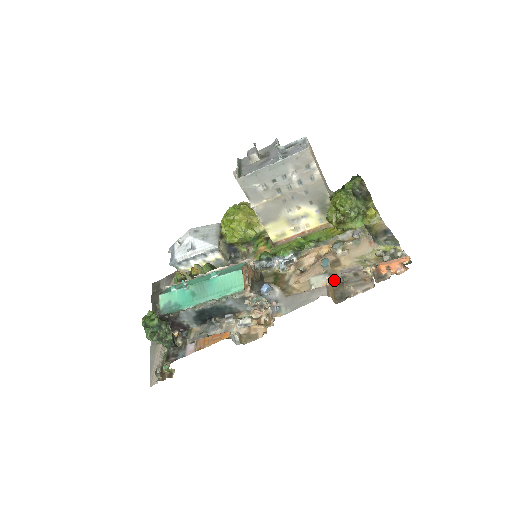
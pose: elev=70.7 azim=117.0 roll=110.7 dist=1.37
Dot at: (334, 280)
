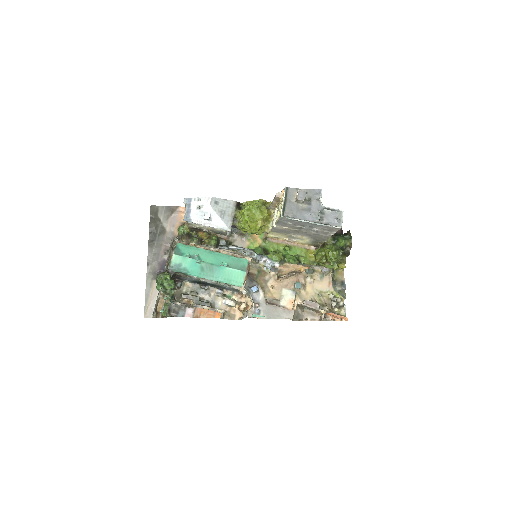
Dot at: (299, 304)
